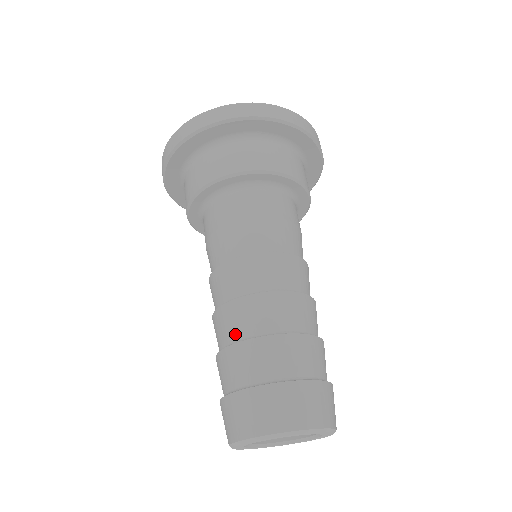
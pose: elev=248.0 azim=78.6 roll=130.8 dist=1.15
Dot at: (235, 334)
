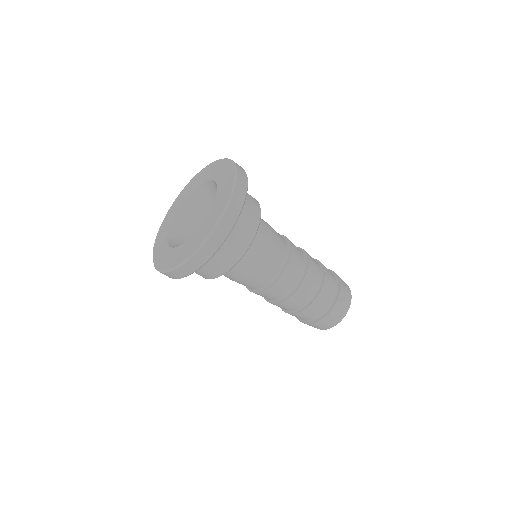
Dot at: occluded
